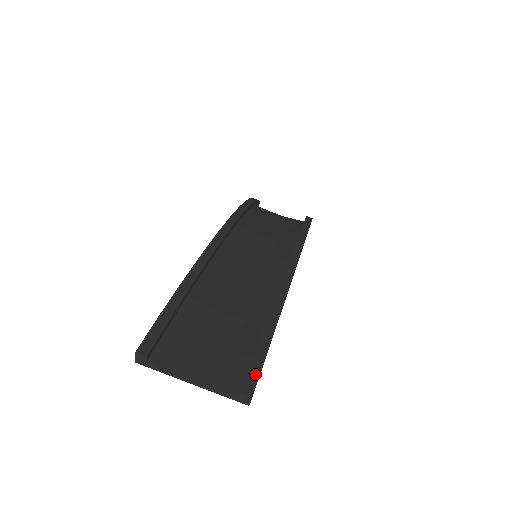
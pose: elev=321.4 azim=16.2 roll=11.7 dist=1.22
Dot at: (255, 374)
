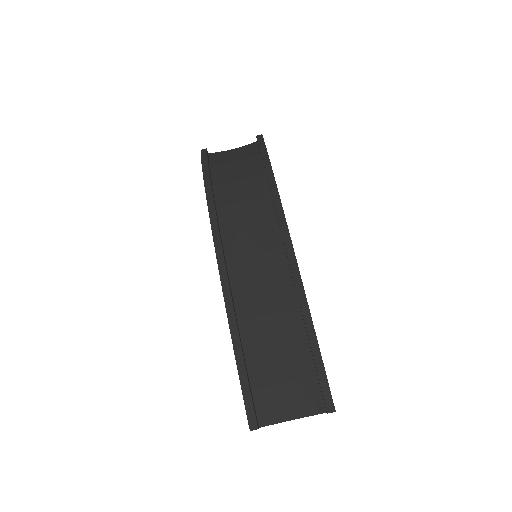
Dot at: (328, 394)
